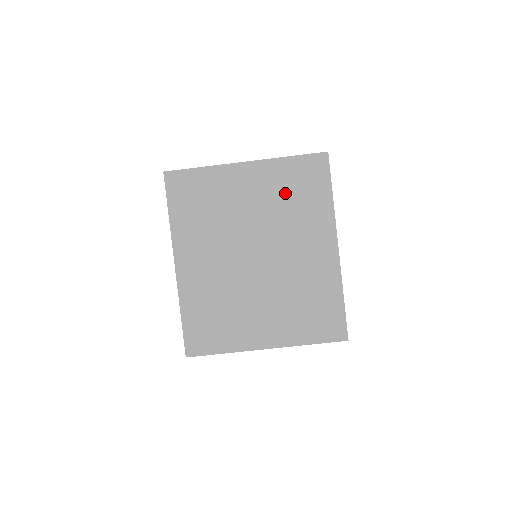
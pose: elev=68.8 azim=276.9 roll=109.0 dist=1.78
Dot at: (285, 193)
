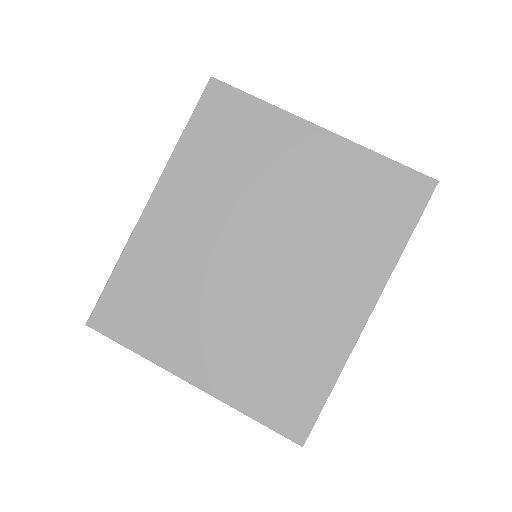
Dot at: (346, 199)
